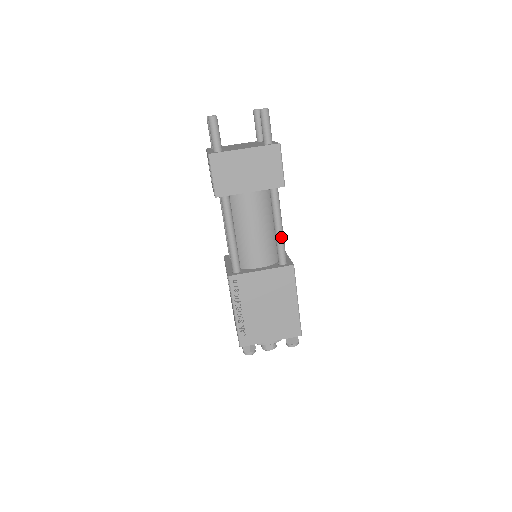
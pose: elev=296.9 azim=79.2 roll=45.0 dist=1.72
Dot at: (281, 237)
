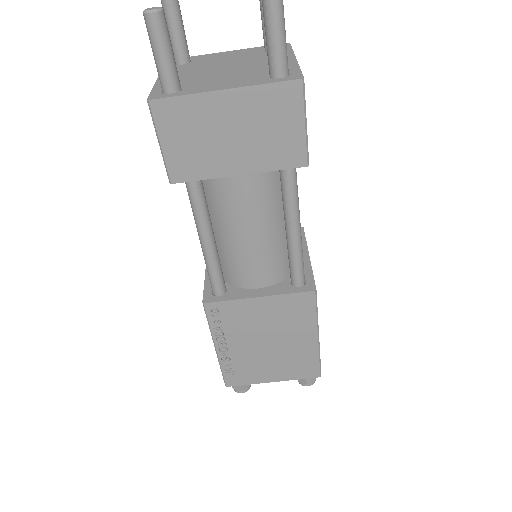
Dot at: (297, 246)
